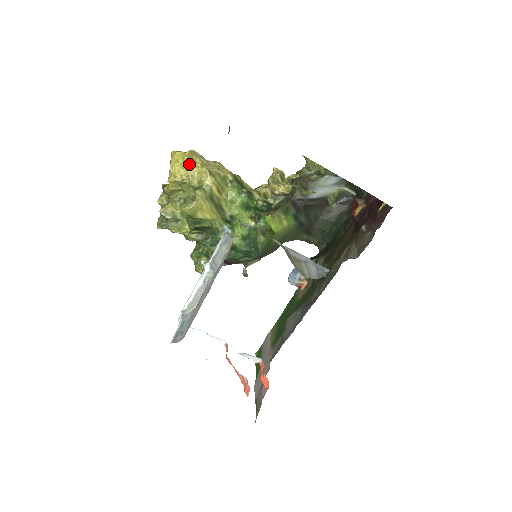
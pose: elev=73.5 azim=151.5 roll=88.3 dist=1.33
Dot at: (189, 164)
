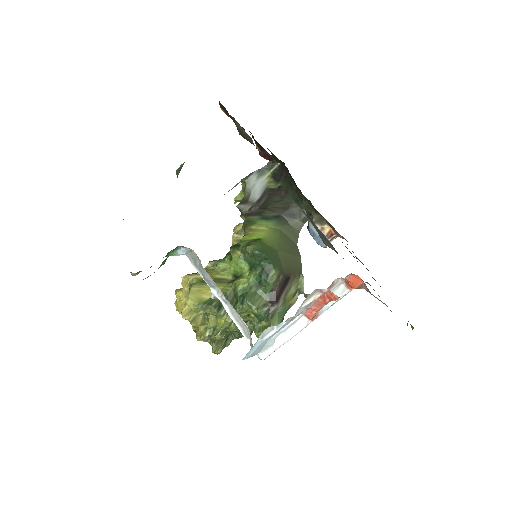
Dot at: (180, 293)
